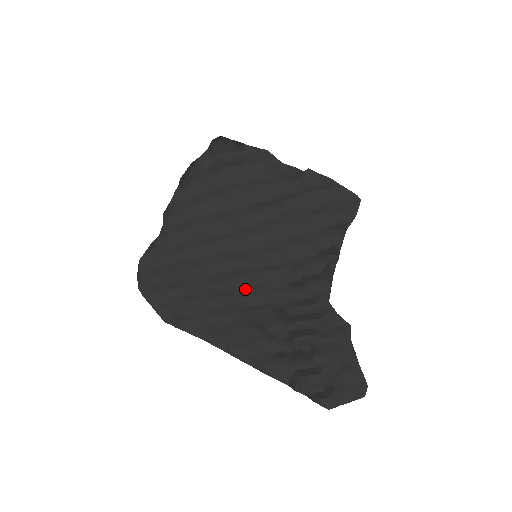
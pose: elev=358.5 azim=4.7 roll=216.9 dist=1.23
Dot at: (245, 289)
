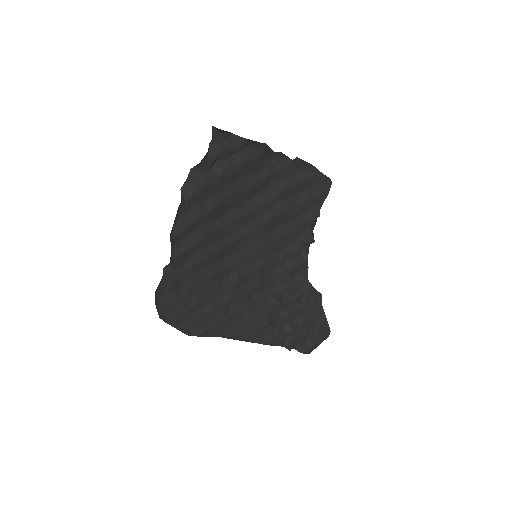
Dot at: (246, 284)
